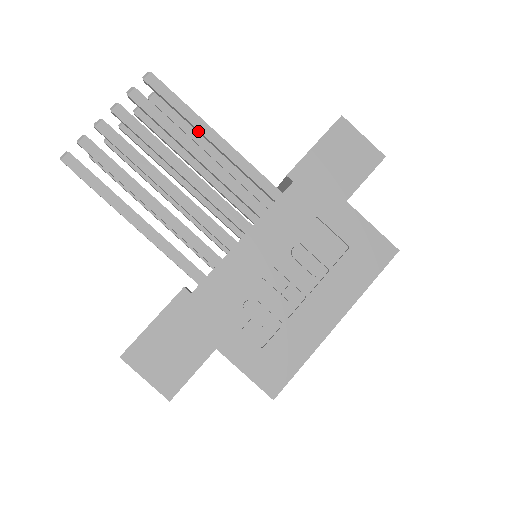
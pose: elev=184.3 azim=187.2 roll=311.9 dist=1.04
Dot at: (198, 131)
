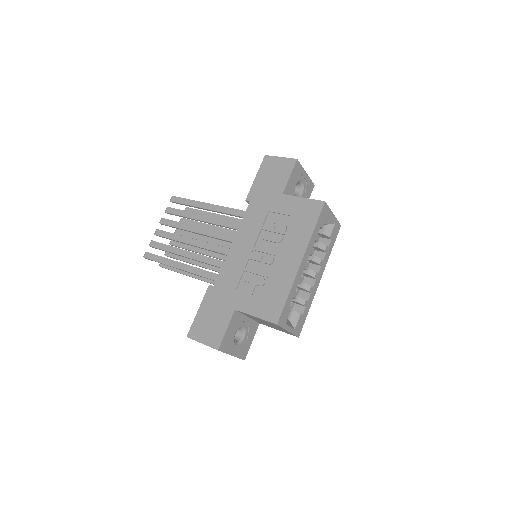
Dot at: occluded
